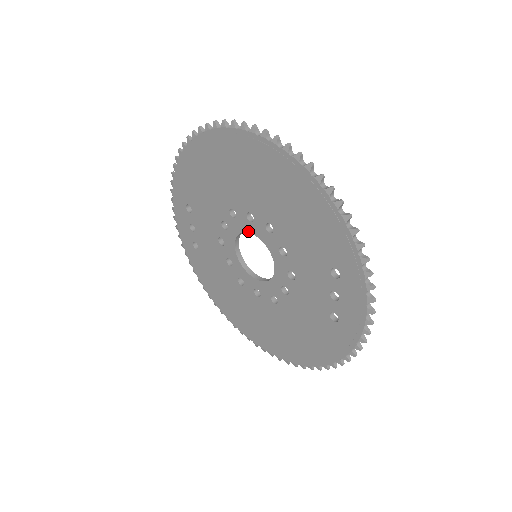
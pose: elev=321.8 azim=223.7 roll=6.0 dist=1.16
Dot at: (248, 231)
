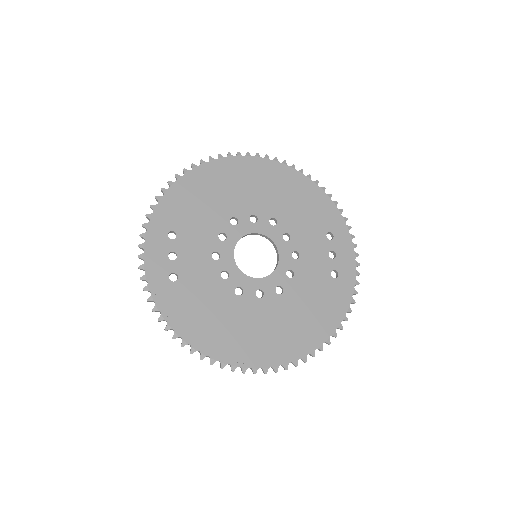
Dot at: (251, 232)
